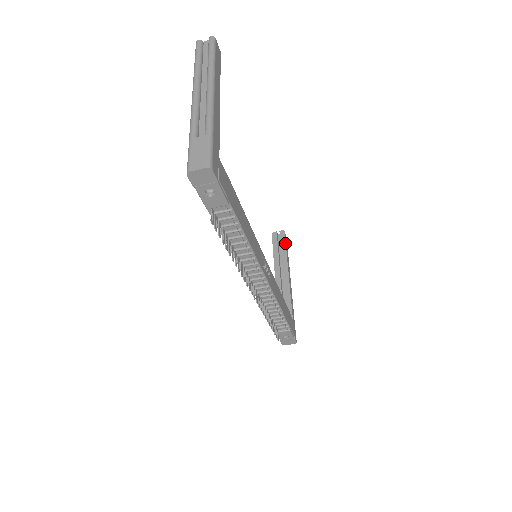
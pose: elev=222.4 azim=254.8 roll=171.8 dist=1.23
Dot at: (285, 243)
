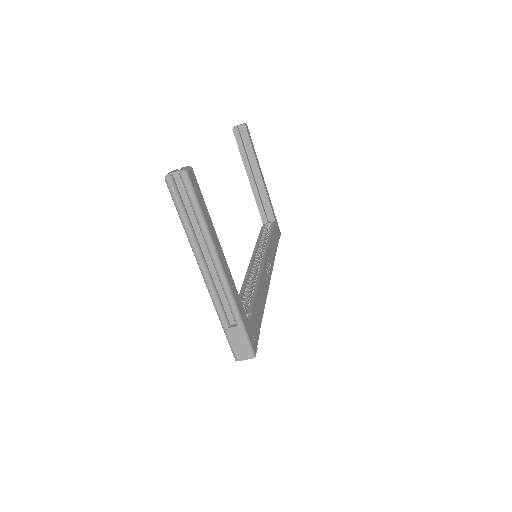
Dot at: (250, 141)
